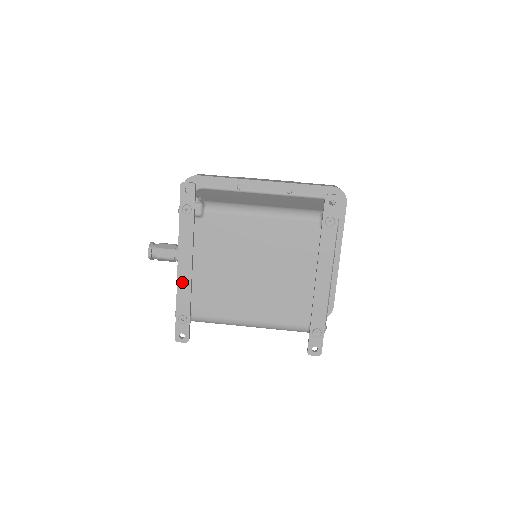
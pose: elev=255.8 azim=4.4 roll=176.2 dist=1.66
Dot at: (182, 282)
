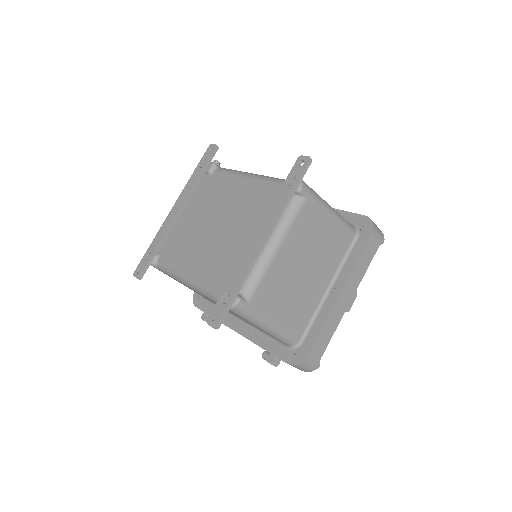
Dot at: (166, 222)
